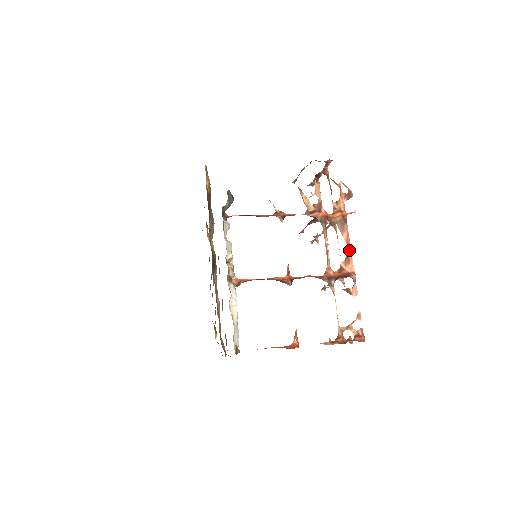
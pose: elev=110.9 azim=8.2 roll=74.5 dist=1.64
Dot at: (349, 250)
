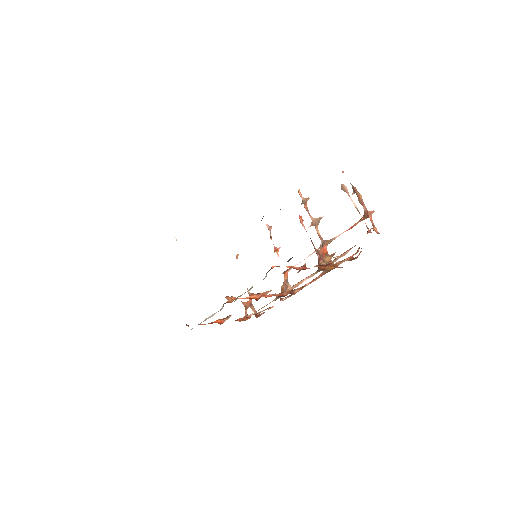
Dot at: occluded
